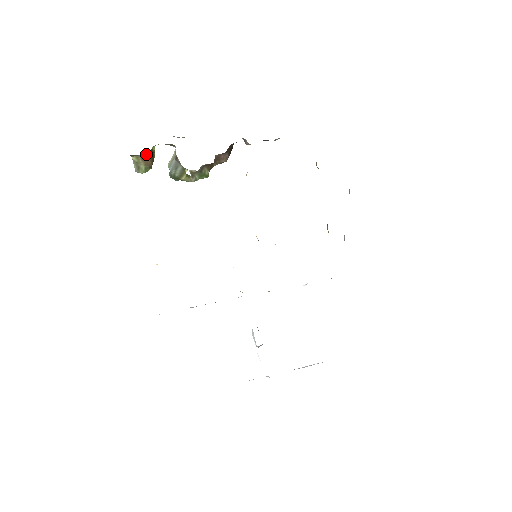
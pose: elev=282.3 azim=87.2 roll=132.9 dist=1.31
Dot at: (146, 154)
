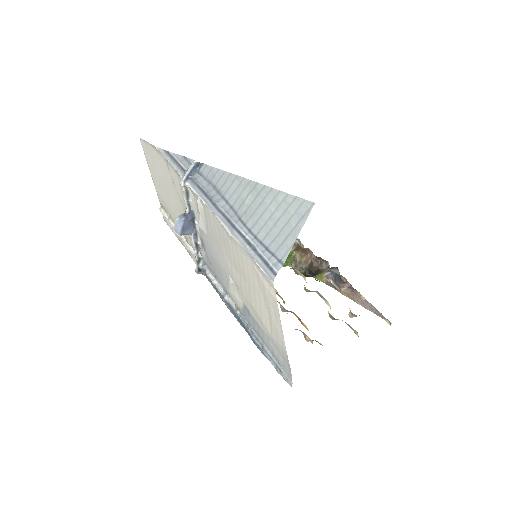
Dot at: occluded
